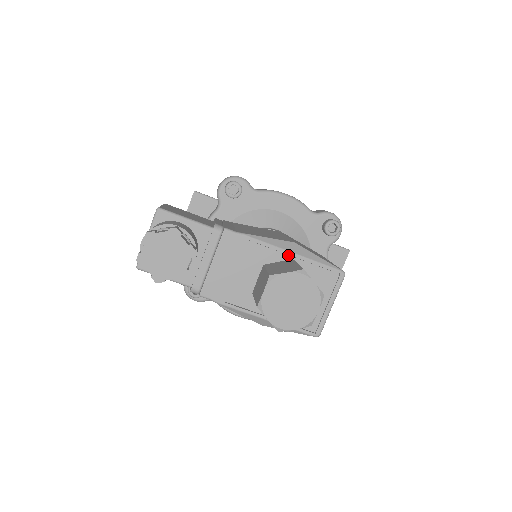
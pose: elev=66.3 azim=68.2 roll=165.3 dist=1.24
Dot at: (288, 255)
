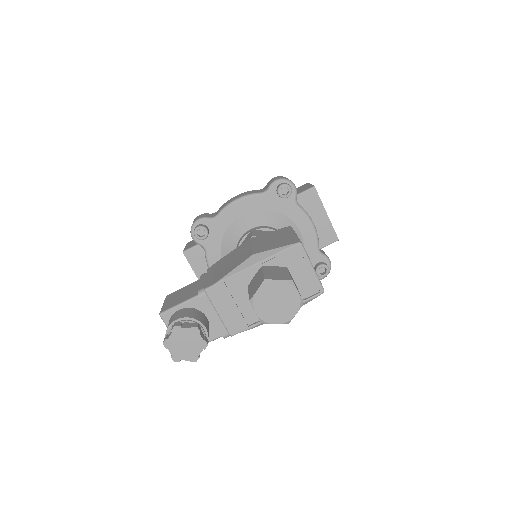
Dot at: (256, 267)
